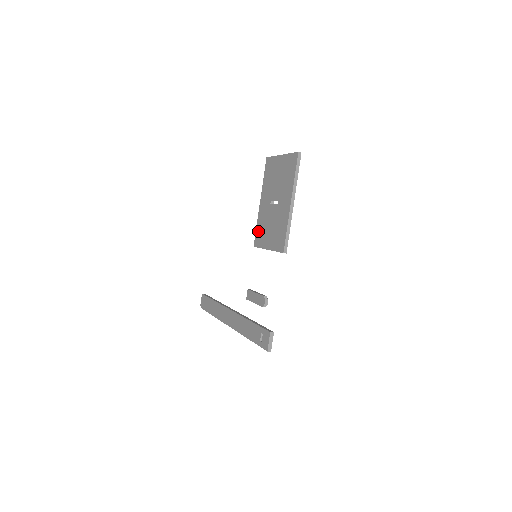
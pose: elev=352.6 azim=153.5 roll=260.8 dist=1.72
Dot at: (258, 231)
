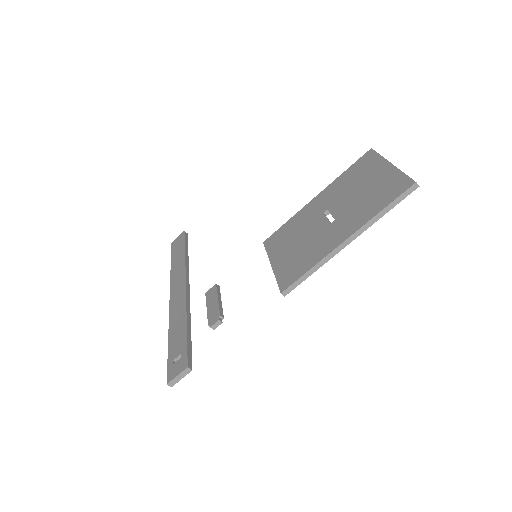
Dot at: (283, 230)
